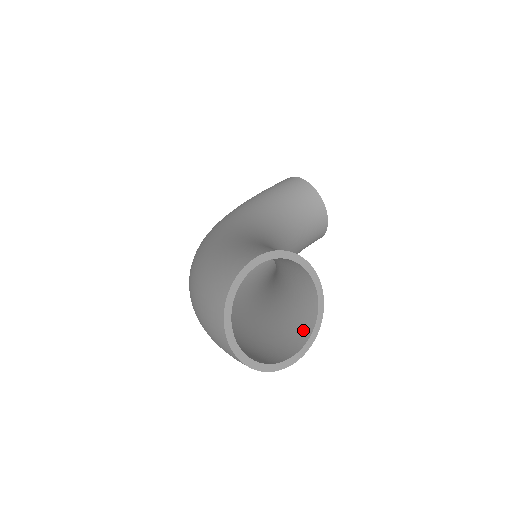
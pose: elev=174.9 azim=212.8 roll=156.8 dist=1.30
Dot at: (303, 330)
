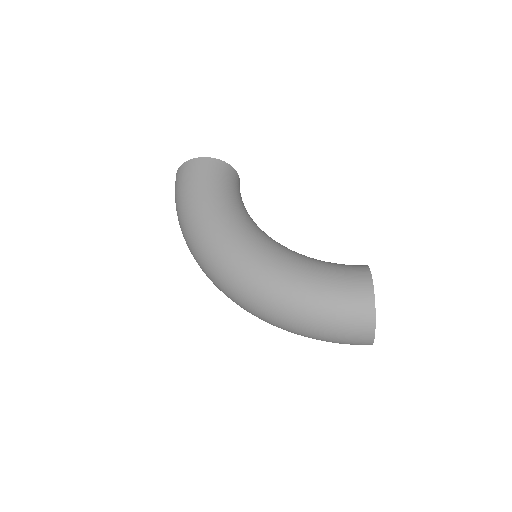
Dot at: occluded
